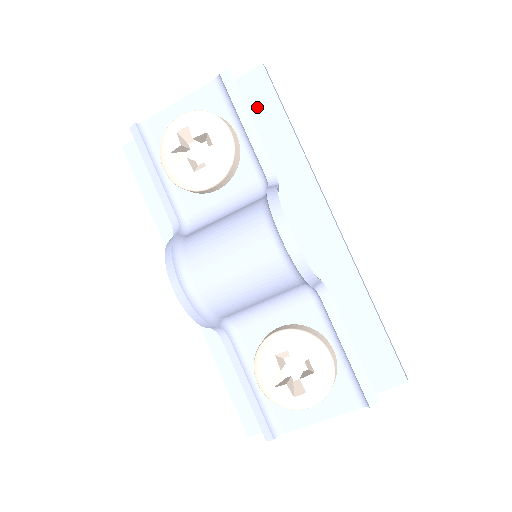
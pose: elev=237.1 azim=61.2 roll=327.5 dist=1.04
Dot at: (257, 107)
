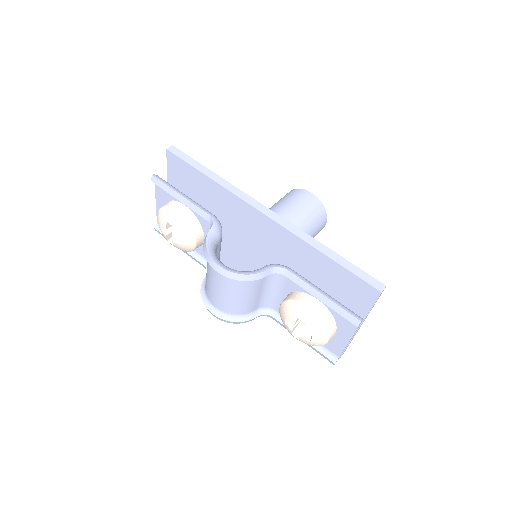
Dot at: (185, 175)
